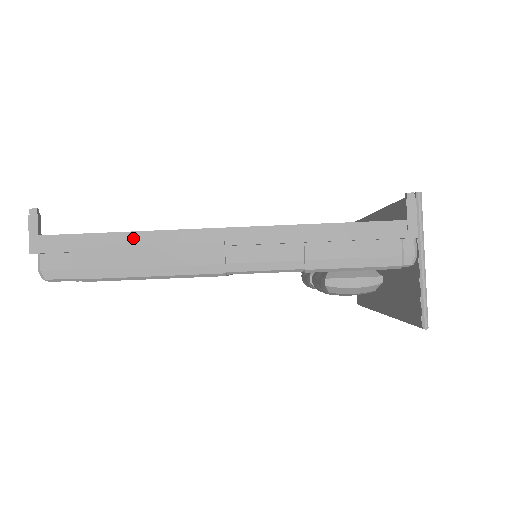
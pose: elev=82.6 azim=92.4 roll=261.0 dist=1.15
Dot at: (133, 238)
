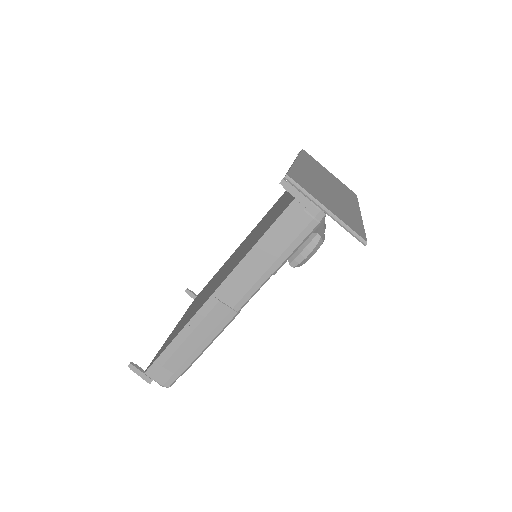
Dot at: (180, 338)
